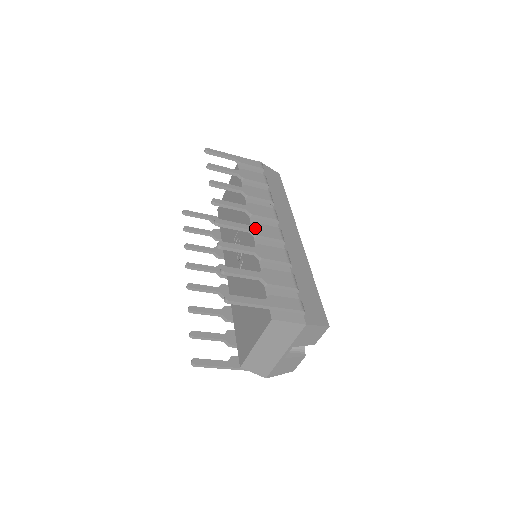
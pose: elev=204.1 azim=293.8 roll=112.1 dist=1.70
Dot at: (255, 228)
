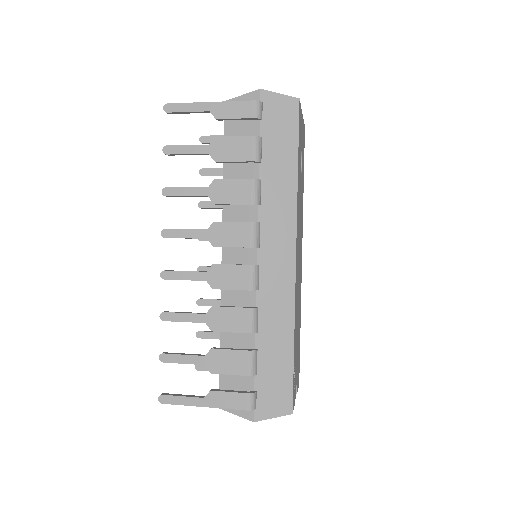
Dot at: (213, 276)
